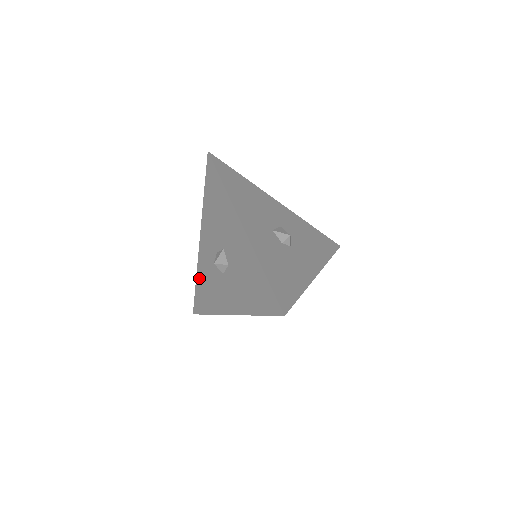
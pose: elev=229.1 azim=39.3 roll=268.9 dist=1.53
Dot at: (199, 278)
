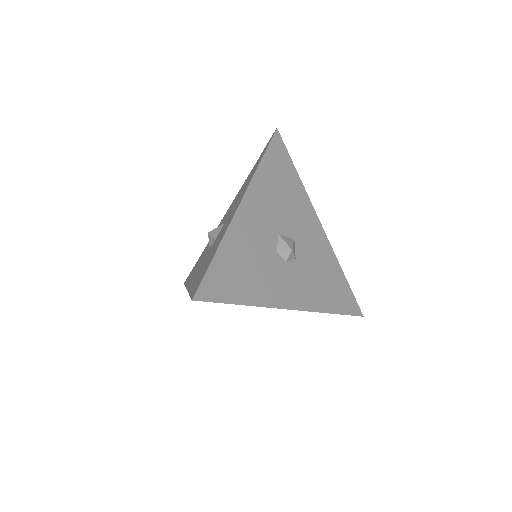
Dot at: (204, 250)
